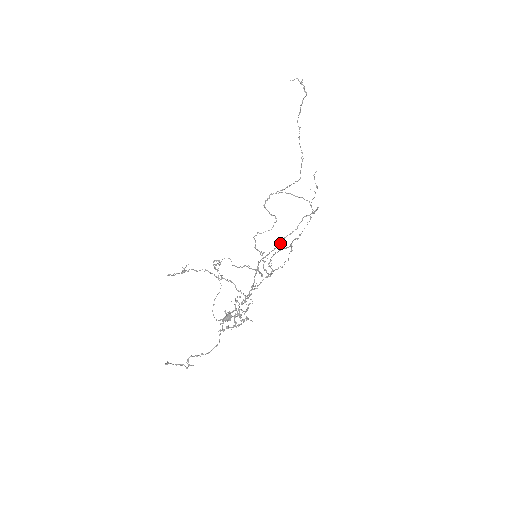
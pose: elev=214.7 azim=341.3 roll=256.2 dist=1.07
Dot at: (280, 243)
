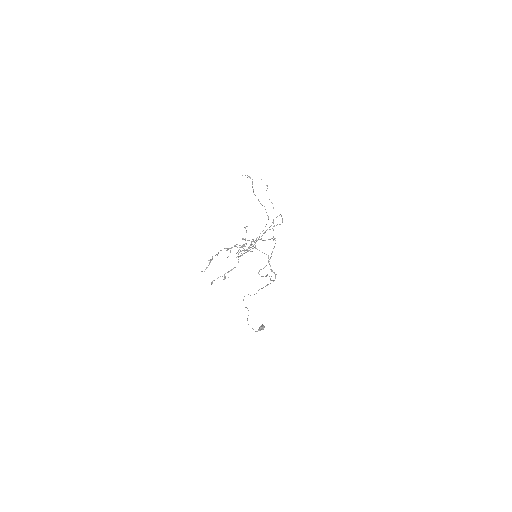
Dot at: (264, 233)
